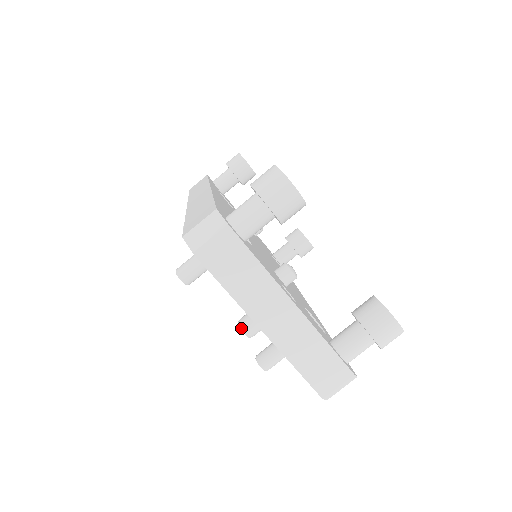
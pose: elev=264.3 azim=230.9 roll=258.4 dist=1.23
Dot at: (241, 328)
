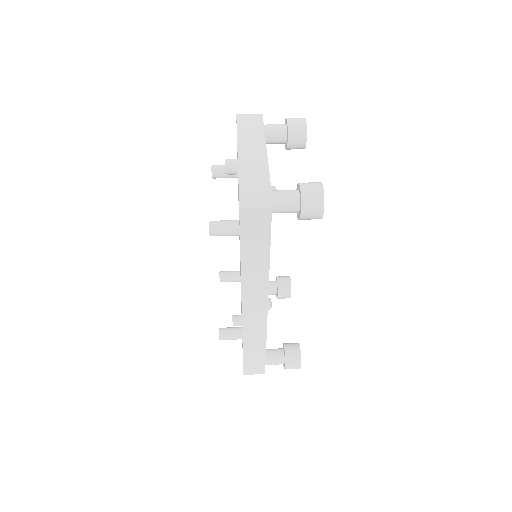
Dot at: (226, 159)
